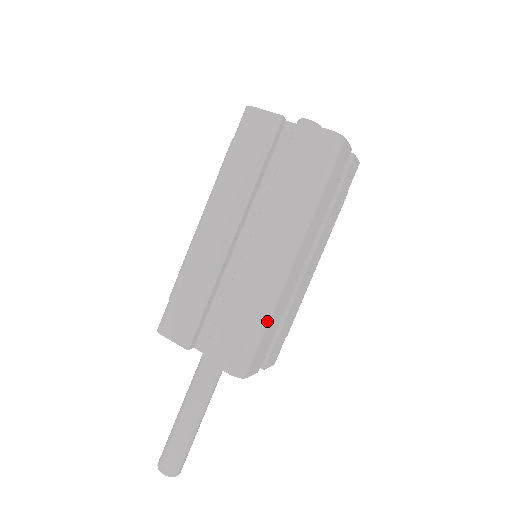
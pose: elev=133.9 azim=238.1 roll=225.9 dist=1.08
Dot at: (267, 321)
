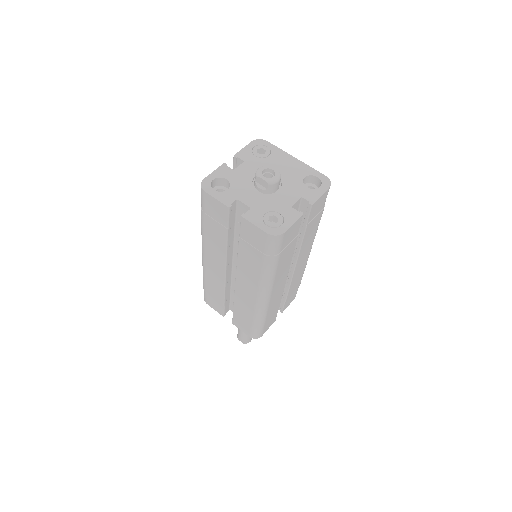
Dot at: (263, 319)
